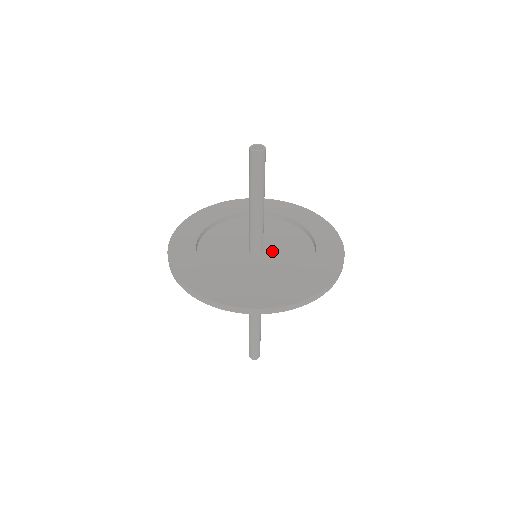
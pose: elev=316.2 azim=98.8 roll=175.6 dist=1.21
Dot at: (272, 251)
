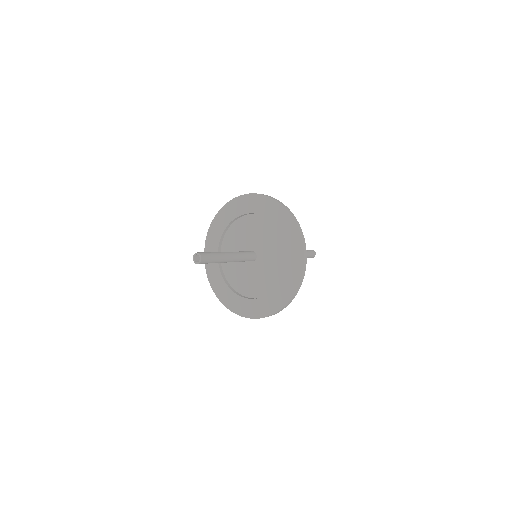
Dot at: (260, 262)
